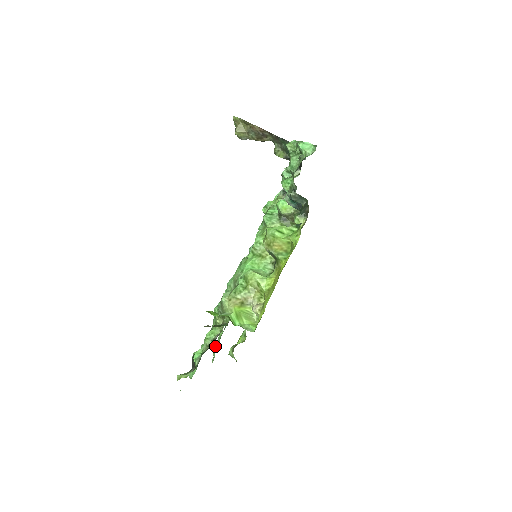
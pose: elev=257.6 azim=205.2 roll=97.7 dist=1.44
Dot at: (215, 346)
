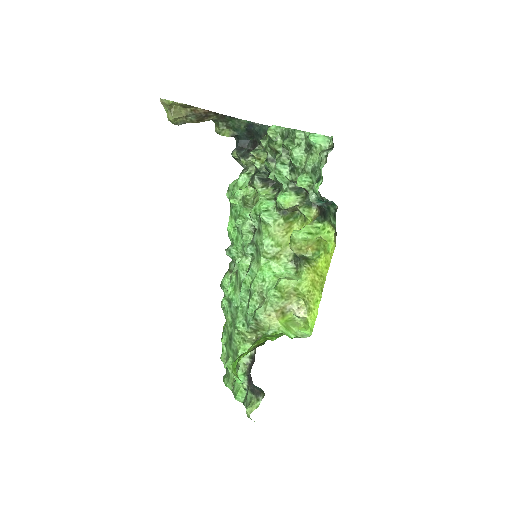
Dot at: (221, 354)
